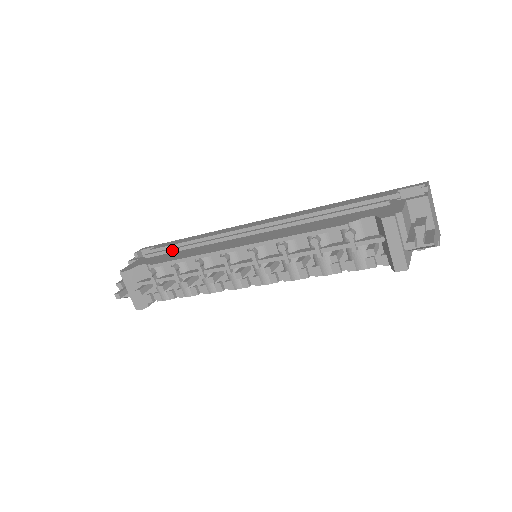
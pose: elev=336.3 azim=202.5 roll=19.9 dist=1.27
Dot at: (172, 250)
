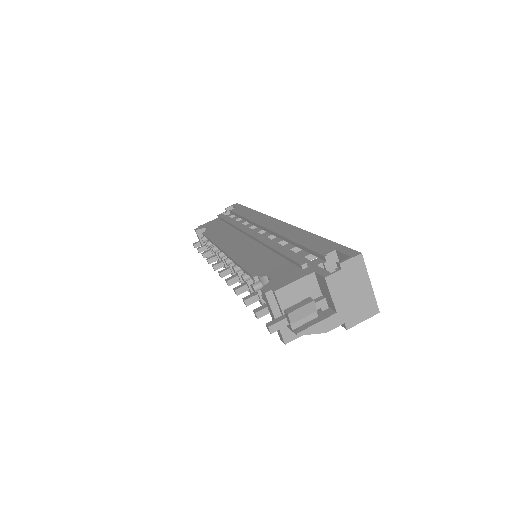
Dot at: (226, 222)
